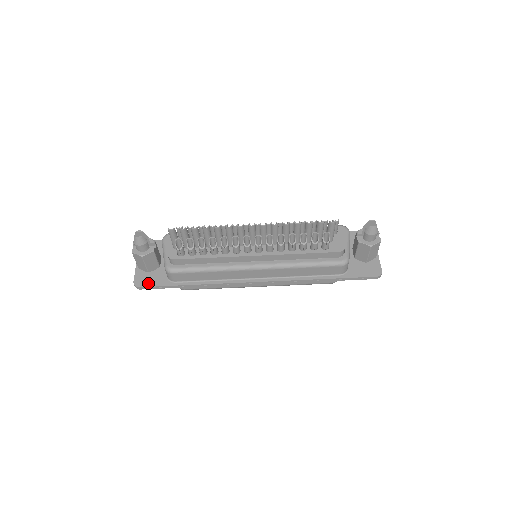
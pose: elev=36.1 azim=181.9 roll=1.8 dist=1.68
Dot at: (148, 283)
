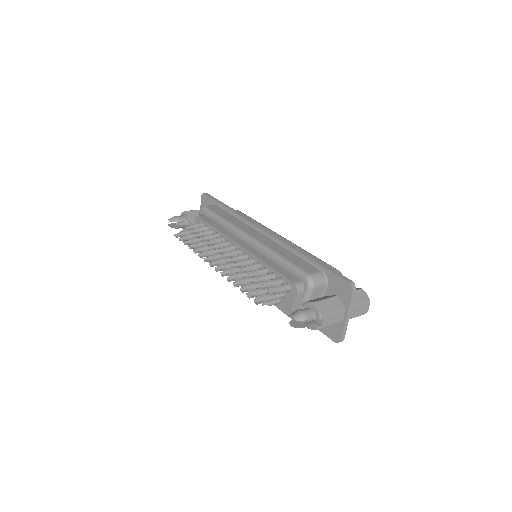
Dot at: occluded
